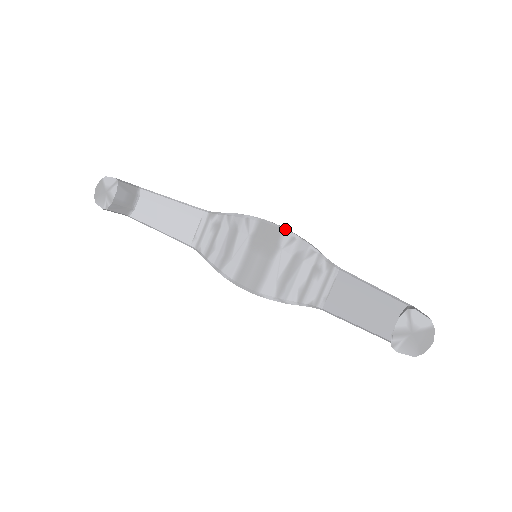
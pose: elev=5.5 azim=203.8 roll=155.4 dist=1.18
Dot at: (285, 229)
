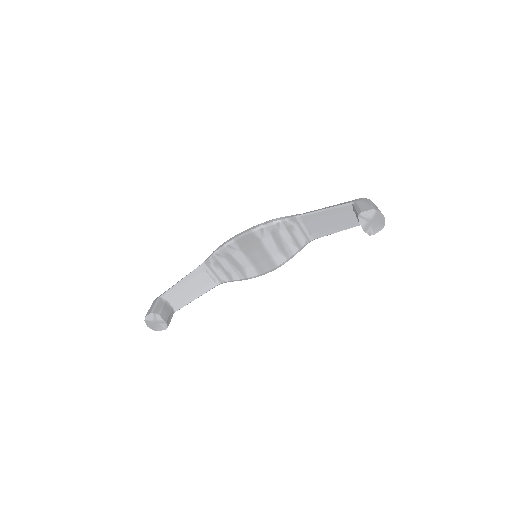
Dot at: (252, 230)
